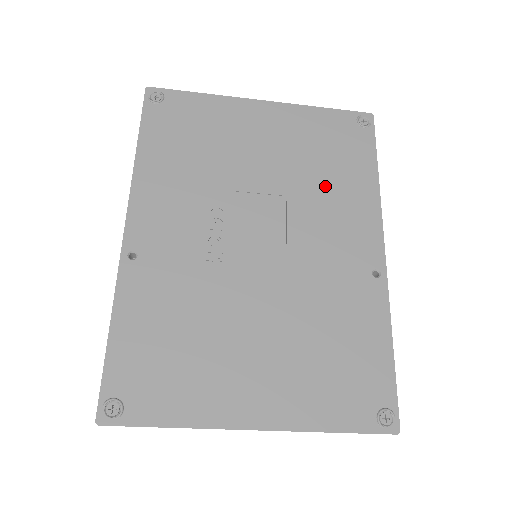
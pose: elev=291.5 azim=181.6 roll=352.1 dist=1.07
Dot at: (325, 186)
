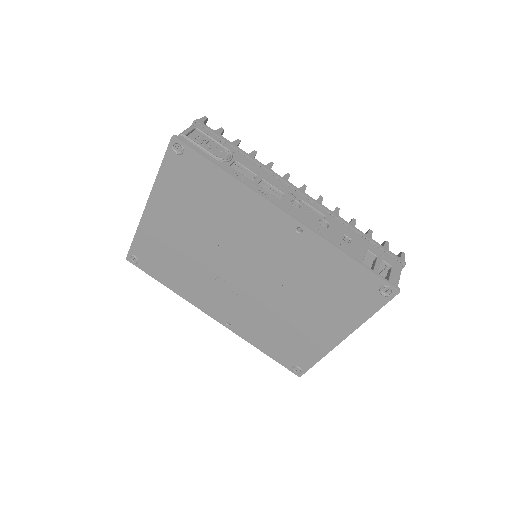
Dot at: (223, 215)
